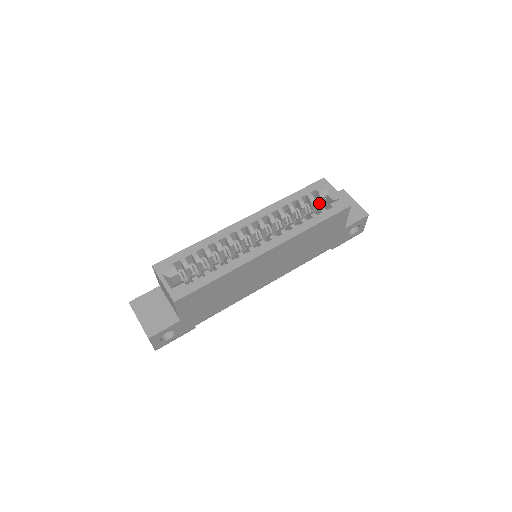
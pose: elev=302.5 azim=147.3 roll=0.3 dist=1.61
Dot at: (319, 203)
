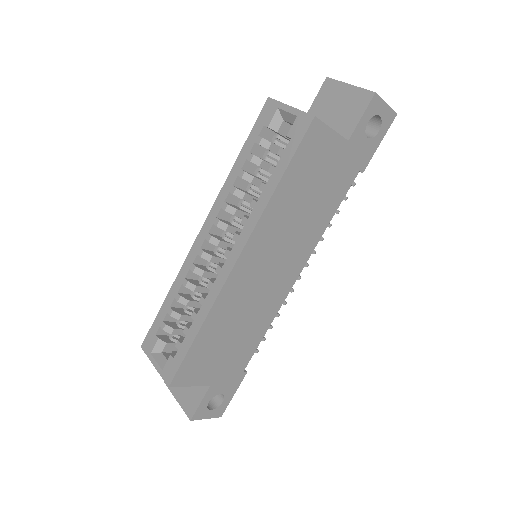
Dot at: (283, 138)
